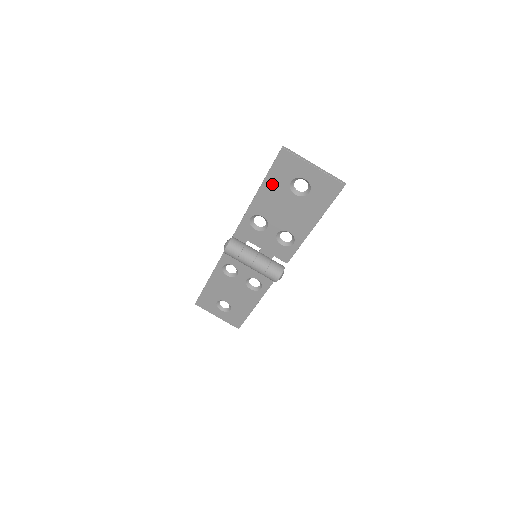
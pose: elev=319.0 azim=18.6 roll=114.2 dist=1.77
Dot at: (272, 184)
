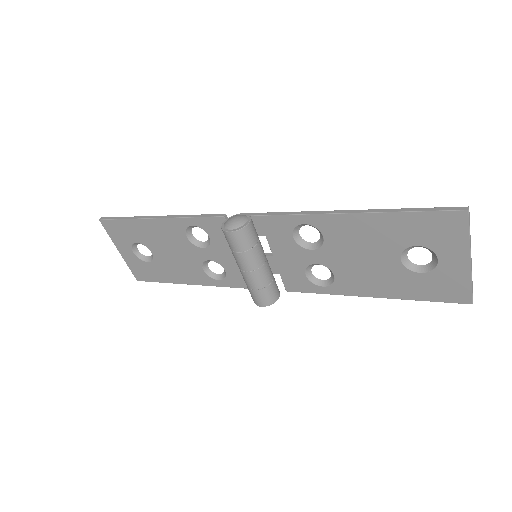
Dot at: (389, 225)
